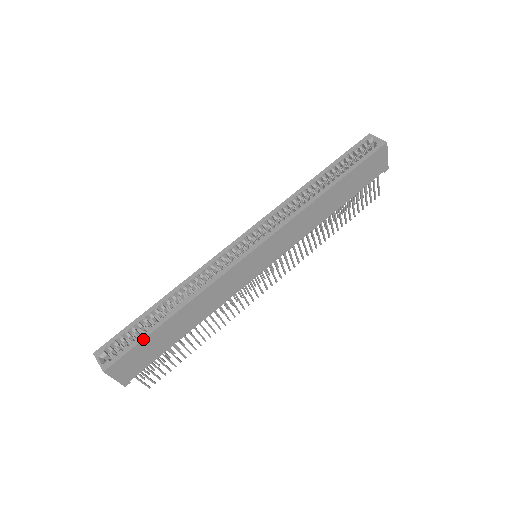
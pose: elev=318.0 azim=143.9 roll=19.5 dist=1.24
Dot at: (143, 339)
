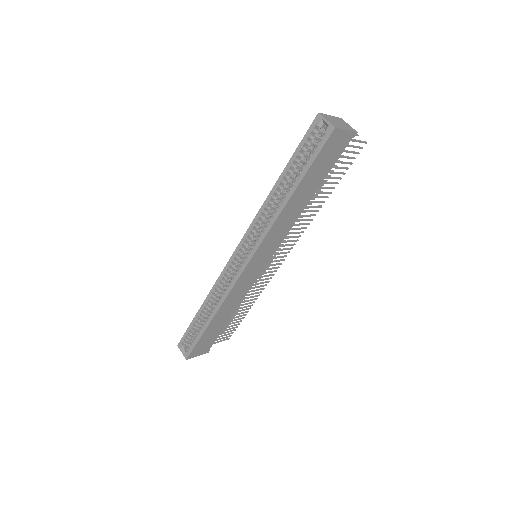
Dot at: (199, 339)
